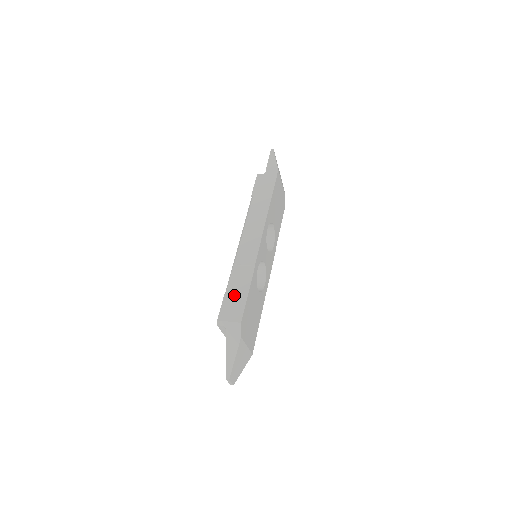
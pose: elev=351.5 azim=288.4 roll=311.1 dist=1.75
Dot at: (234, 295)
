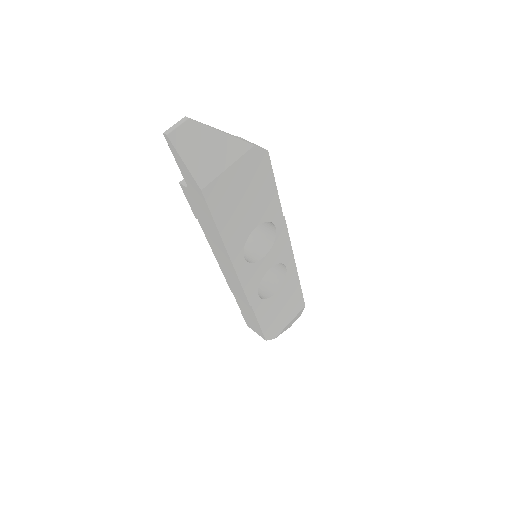
Dot at: (248, 318)
